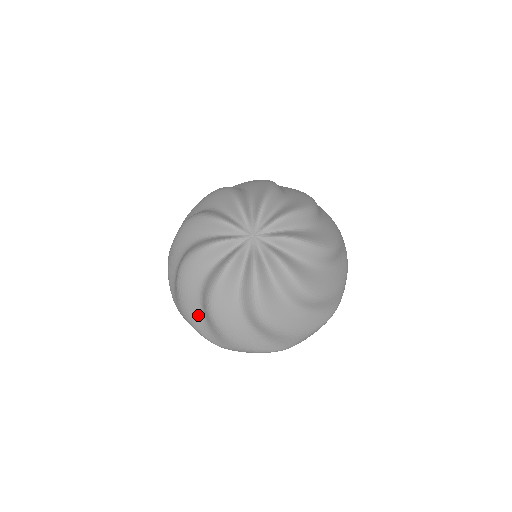
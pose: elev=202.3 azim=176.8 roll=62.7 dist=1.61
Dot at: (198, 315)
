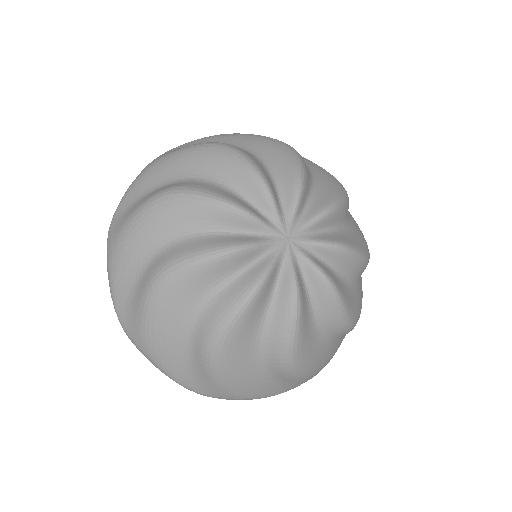
Dot at: (261, 384)
